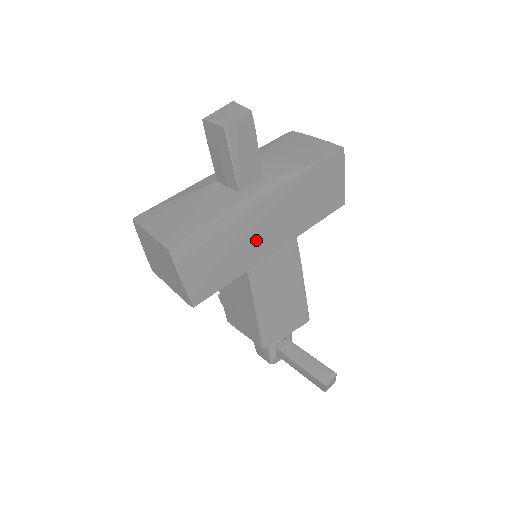
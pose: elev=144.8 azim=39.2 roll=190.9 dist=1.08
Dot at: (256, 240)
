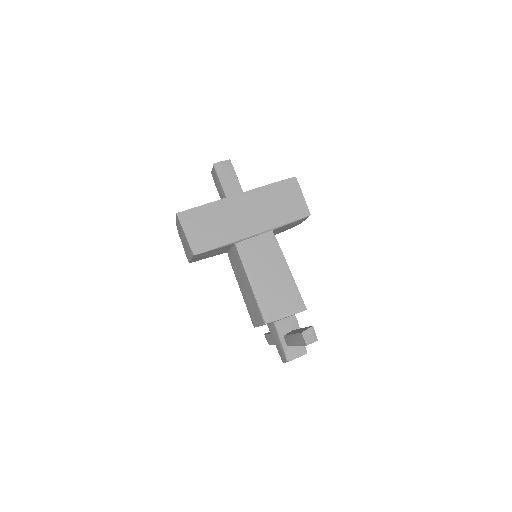
Dot at: (236, 222)
